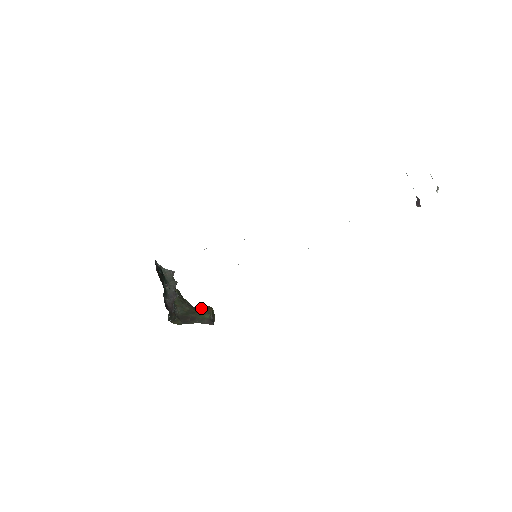
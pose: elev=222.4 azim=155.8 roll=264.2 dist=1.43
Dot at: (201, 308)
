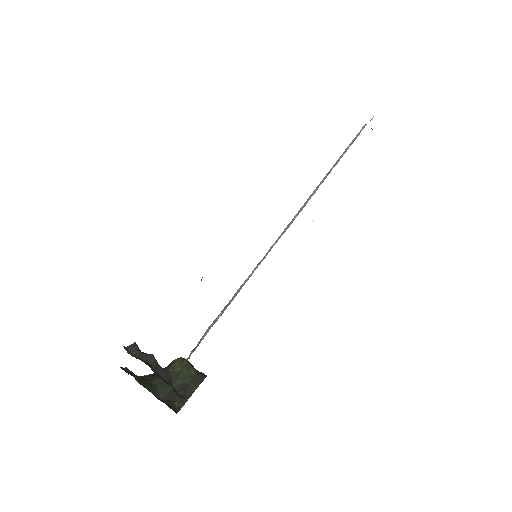
Dot at: (170, 368)
